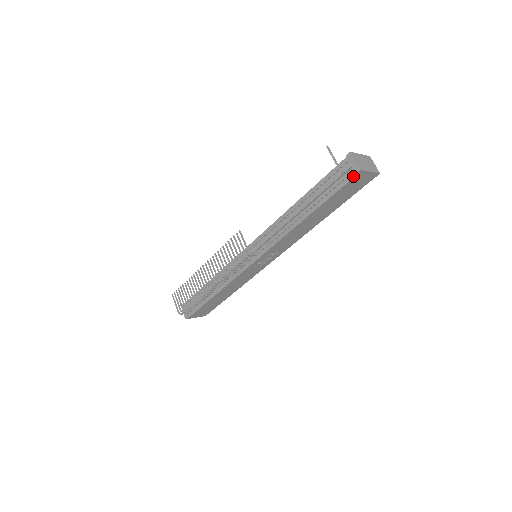
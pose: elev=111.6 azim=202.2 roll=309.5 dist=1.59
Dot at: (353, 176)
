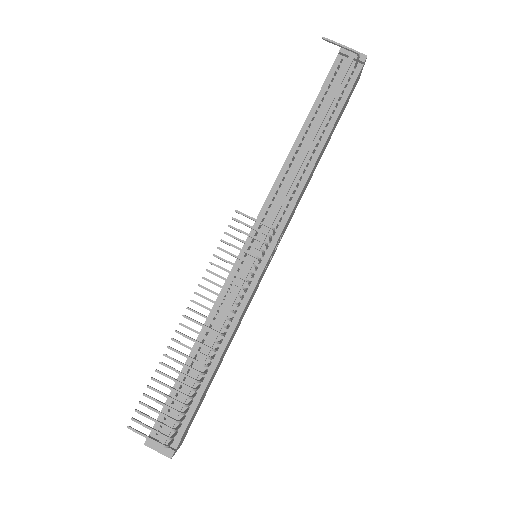
Dot at: (360, 68)
